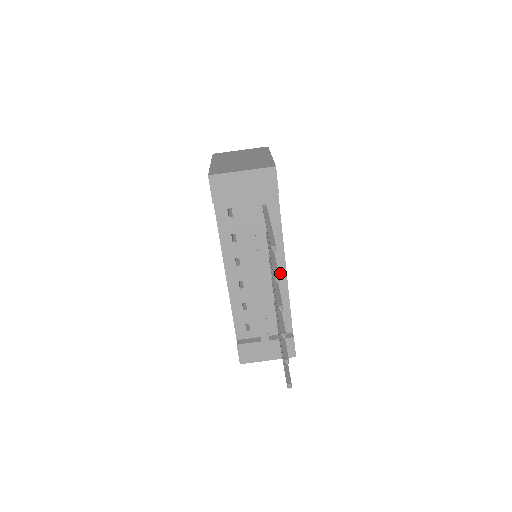
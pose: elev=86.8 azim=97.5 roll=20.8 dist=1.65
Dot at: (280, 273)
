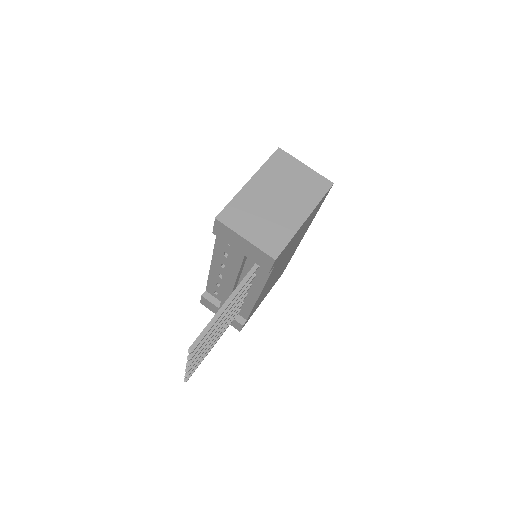
Dot at: (252, 295)
